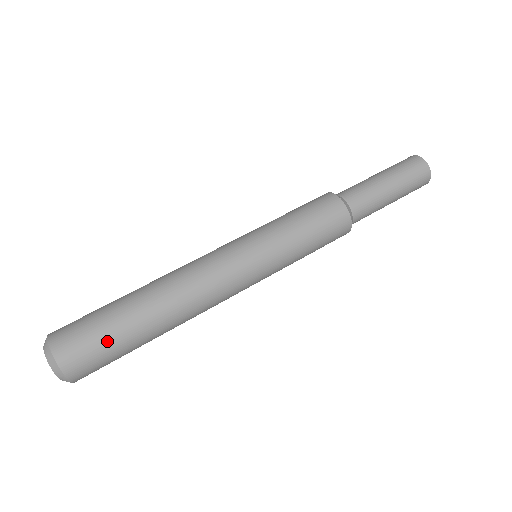
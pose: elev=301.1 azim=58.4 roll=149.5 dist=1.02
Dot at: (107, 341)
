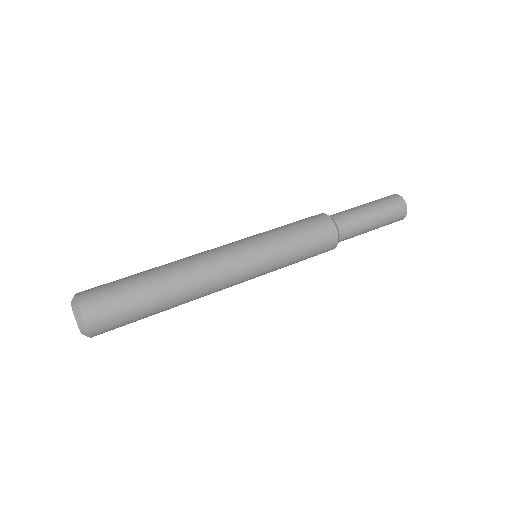
Dot at: (123, 296)
